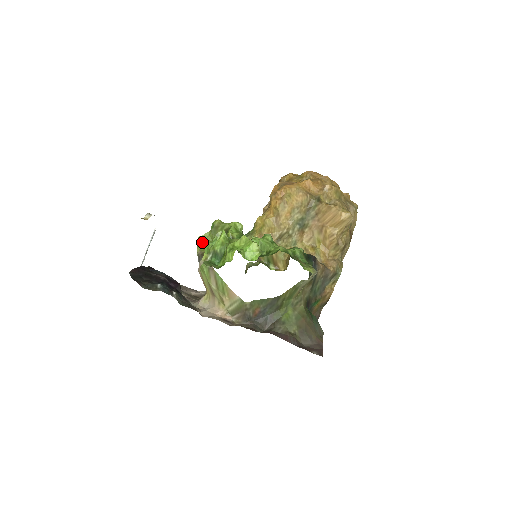
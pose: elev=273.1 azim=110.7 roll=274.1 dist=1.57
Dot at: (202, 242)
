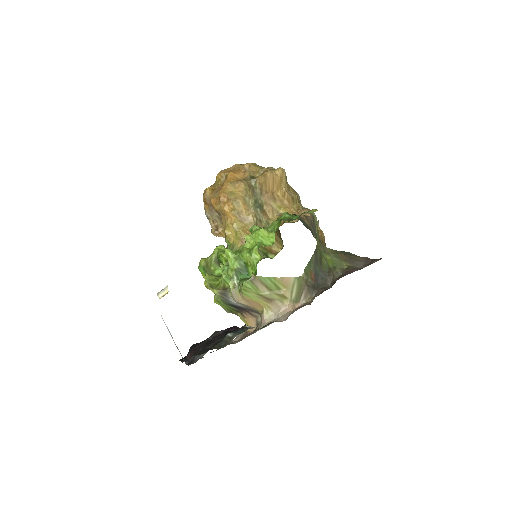
Dot at: (211, 284)
